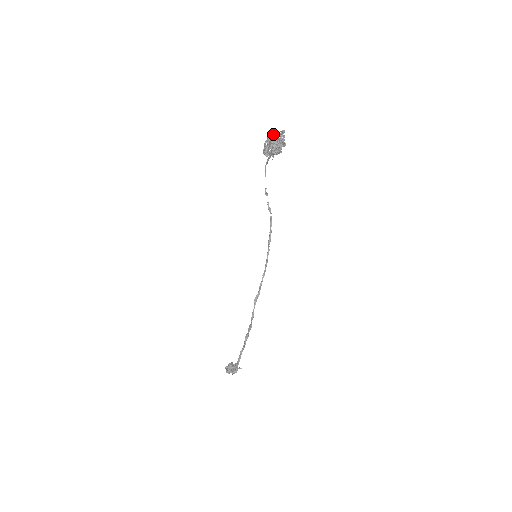
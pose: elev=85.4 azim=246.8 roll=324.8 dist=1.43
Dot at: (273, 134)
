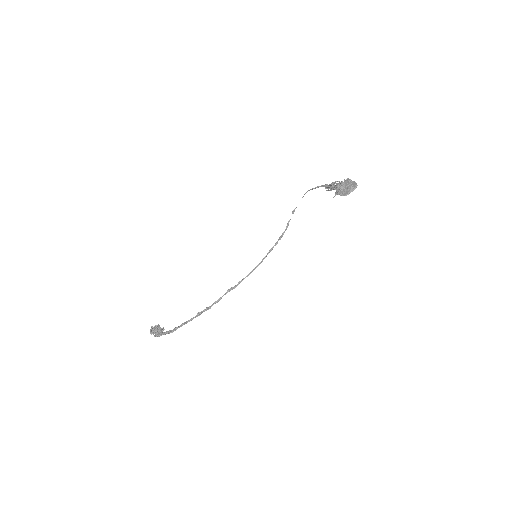
Dot at: (354, 181)
